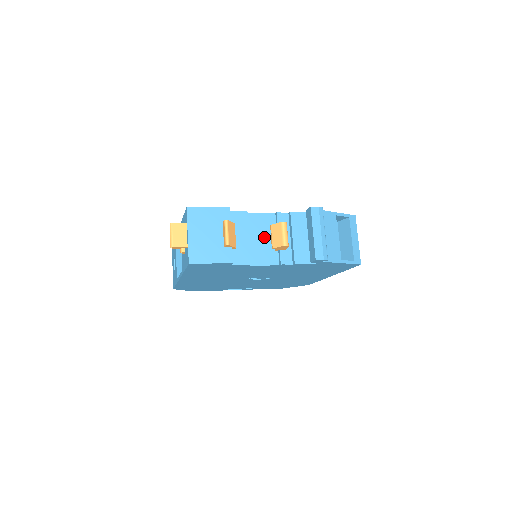
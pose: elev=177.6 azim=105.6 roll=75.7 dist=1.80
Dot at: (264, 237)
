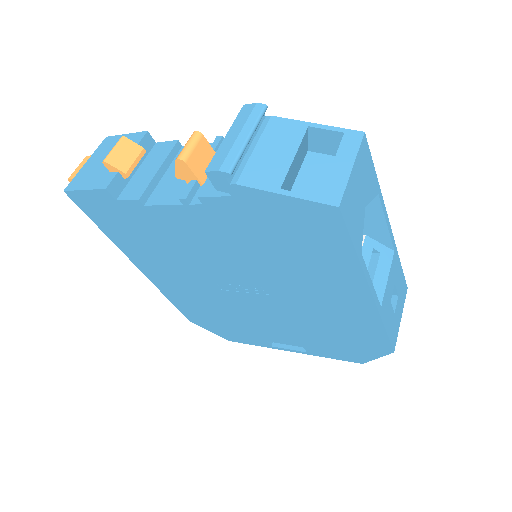
Dot at: occluded
